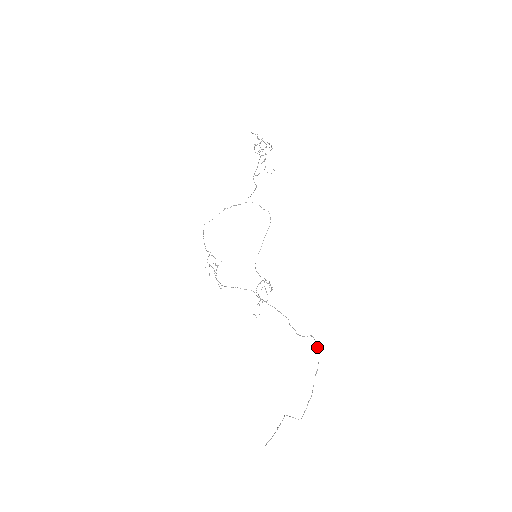
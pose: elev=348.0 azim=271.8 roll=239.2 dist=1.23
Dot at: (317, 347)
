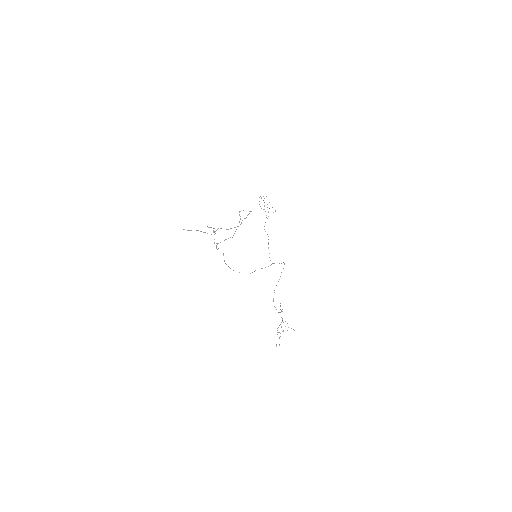
Dot at: occluded
